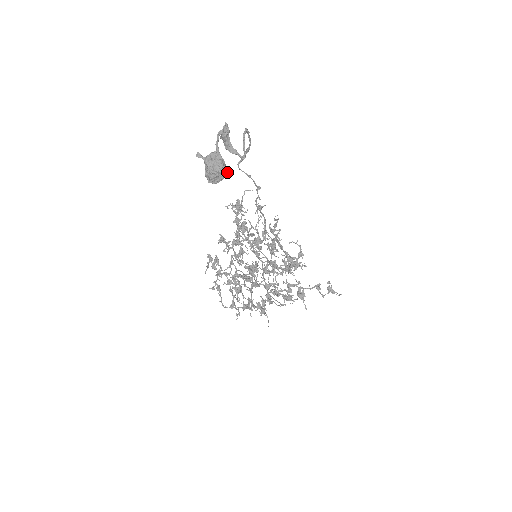
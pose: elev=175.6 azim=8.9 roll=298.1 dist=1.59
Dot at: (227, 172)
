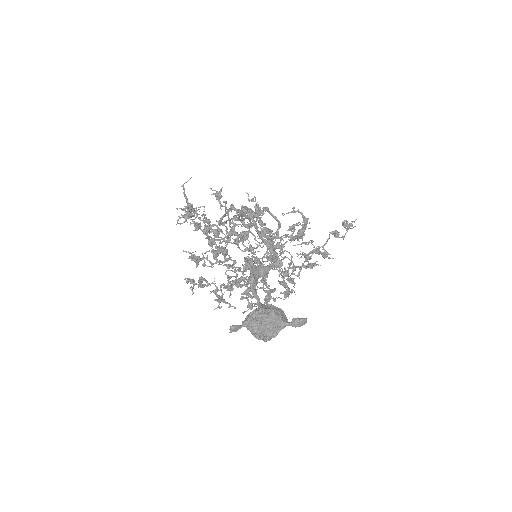
Dot at: (298, 326)
